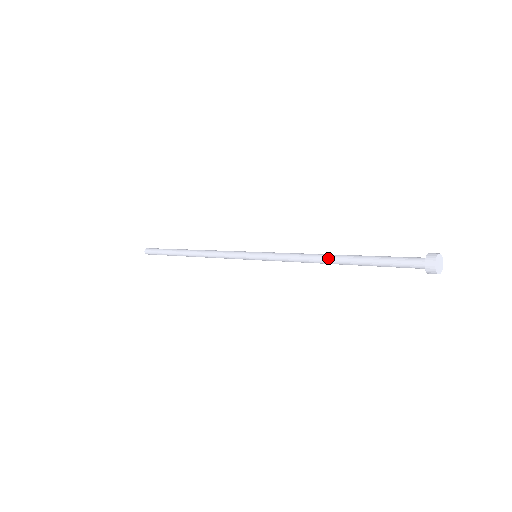
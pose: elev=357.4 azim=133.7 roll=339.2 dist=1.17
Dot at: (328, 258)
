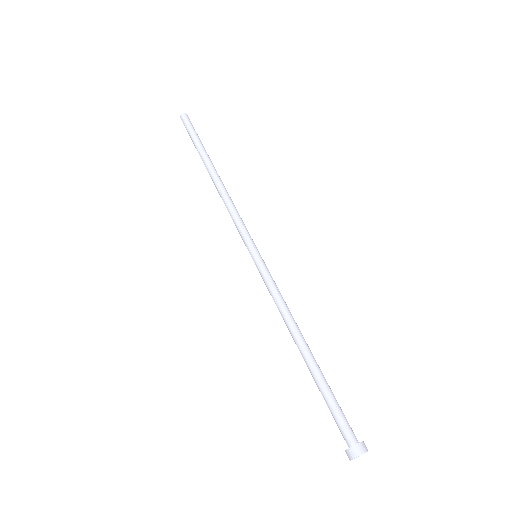
Dot at: occluded
